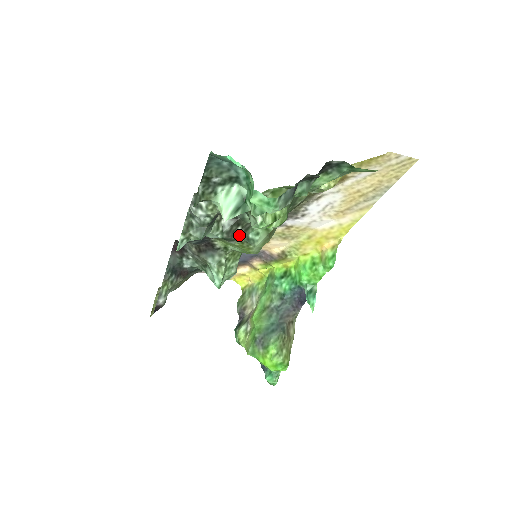
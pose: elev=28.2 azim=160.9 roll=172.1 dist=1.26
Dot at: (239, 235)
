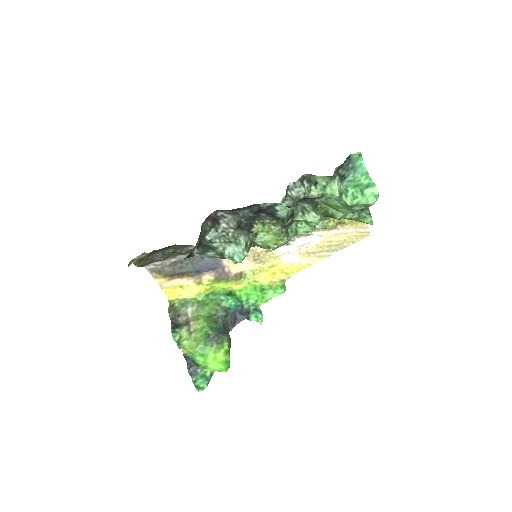
Dot at: (287, 225)
